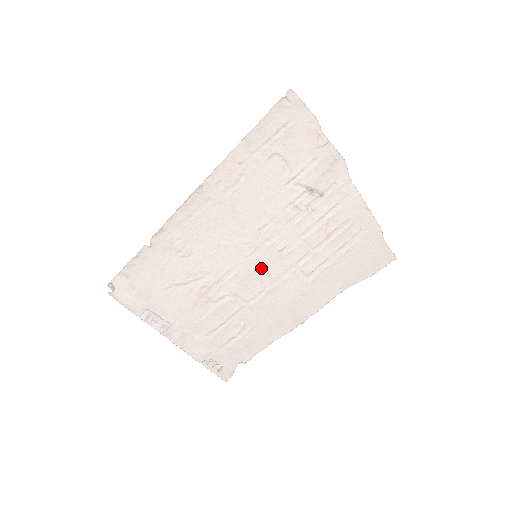
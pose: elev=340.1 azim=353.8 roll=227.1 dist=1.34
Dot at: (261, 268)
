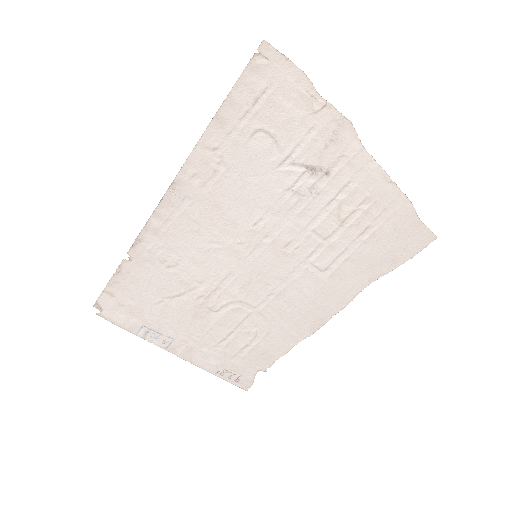
Dot at: (265, 269)
